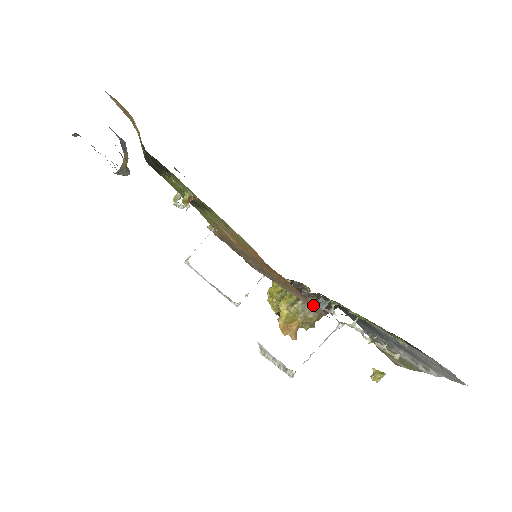
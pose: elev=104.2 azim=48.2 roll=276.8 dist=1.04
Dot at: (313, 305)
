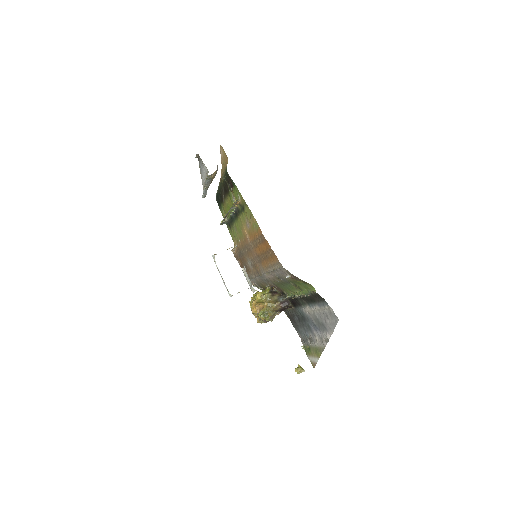
Dot at: (278, 261)
